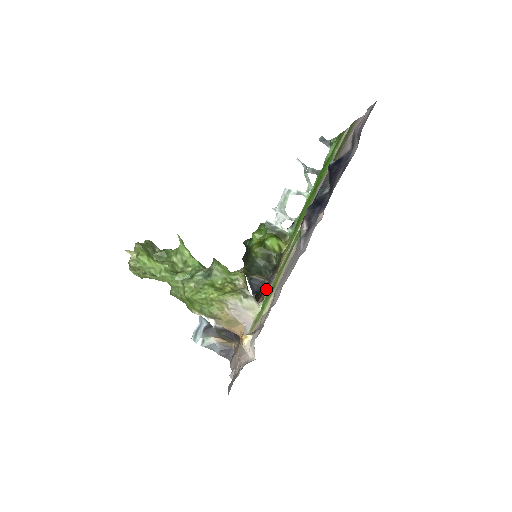
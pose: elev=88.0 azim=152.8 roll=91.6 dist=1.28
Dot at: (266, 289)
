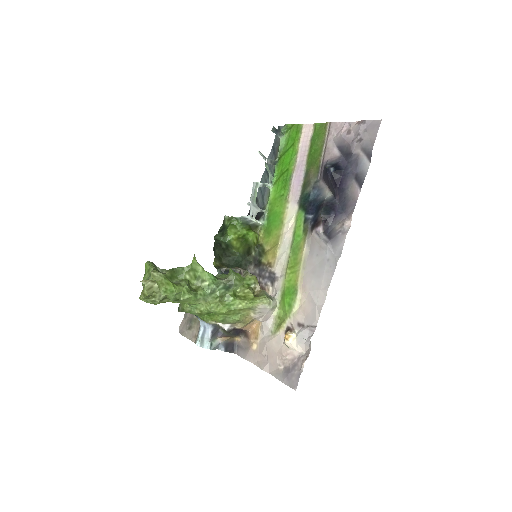
Dot at: (262, 283)
